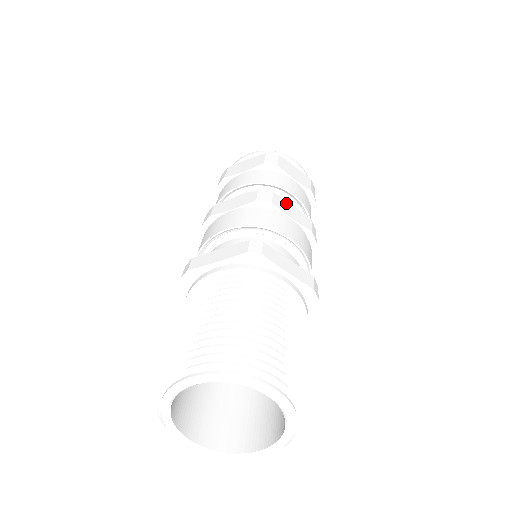
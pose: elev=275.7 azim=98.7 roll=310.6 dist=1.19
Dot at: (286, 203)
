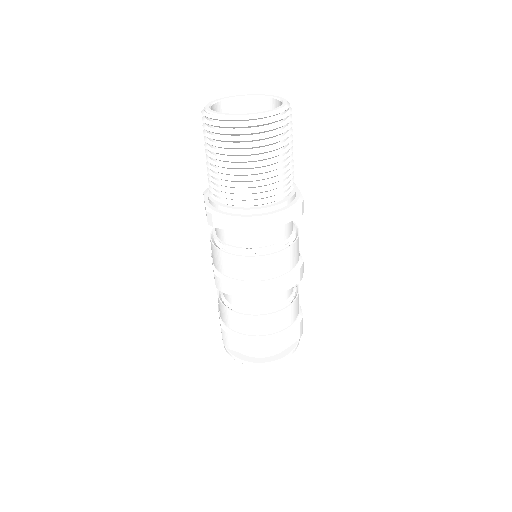
Dot at: occluded
